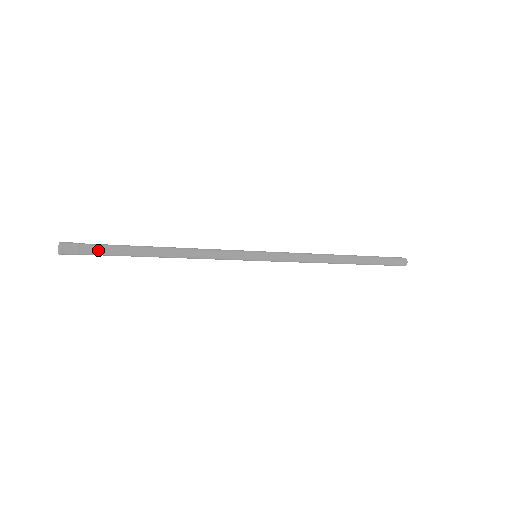
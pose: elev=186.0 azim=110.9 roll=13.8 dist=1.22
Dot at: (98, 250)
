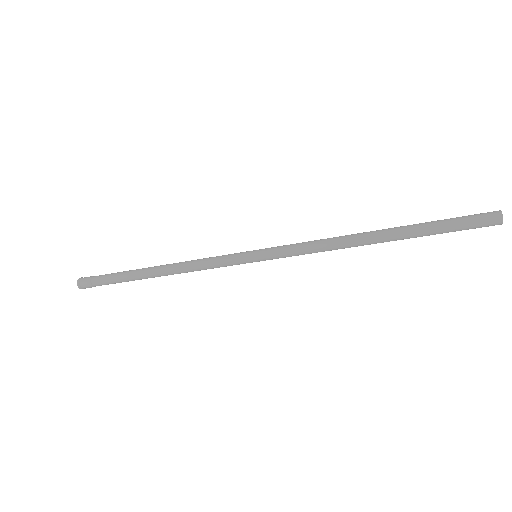
Dot at: (106, 275)
